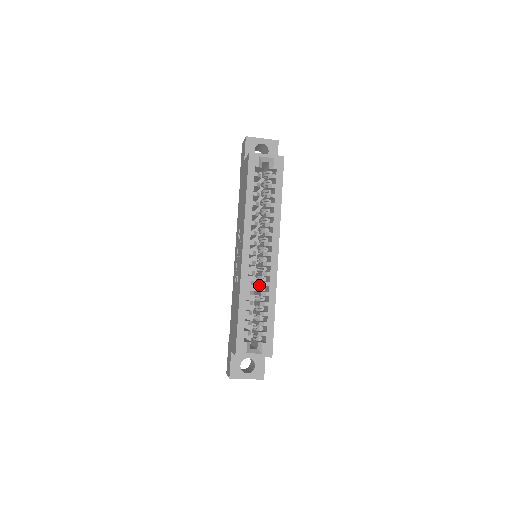
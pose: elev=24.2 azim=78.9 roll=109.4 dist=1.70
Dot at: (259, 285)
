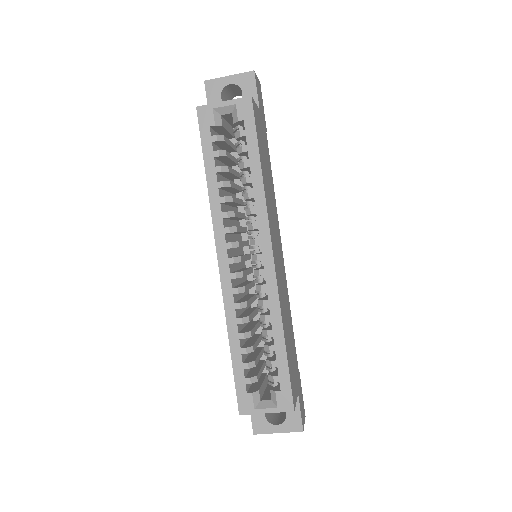
Dot at: occluded
